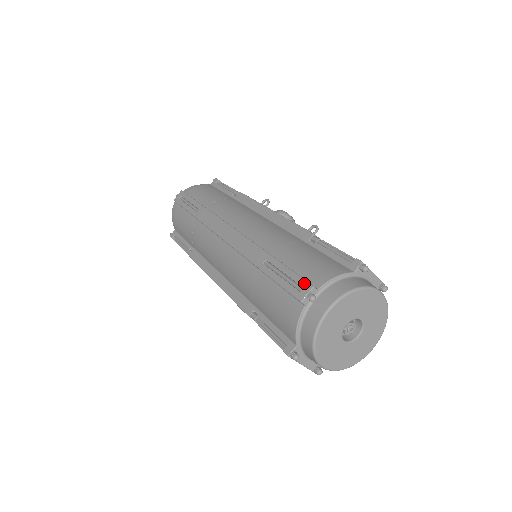
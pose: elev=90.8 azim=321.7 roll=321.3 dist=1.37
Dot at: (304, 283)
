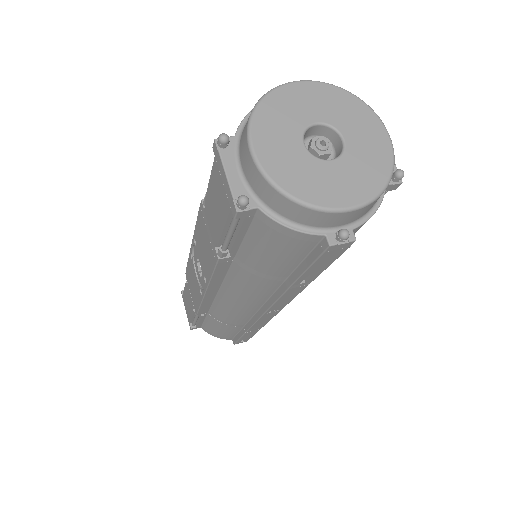
Dot at: occluded
